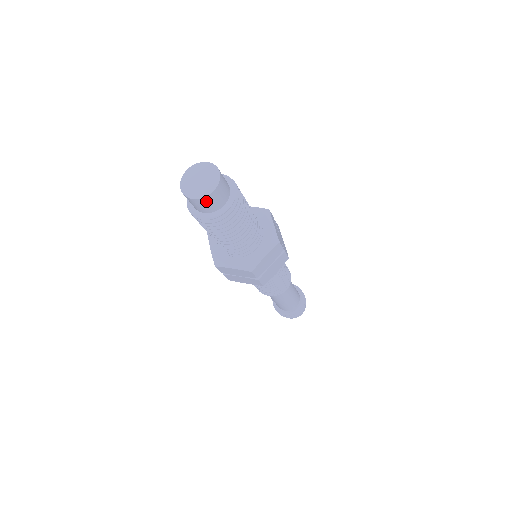
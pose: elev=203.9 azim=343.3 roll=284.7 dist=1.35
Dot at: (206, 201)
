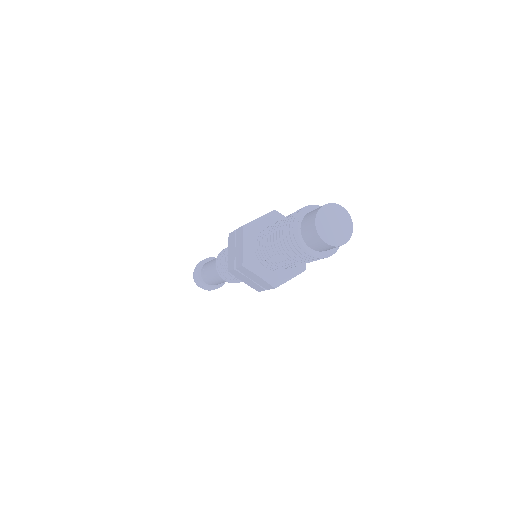
Dot at: (330, 247)
